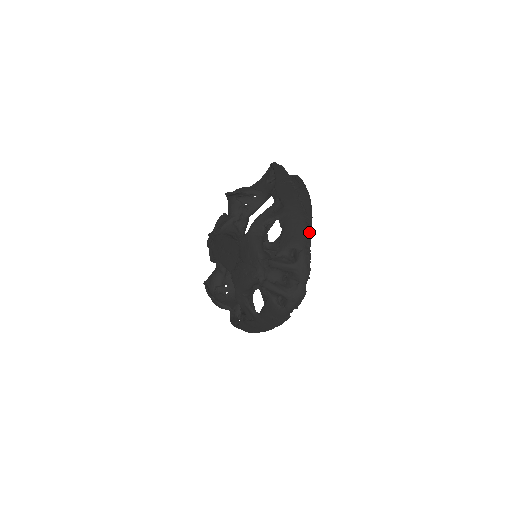
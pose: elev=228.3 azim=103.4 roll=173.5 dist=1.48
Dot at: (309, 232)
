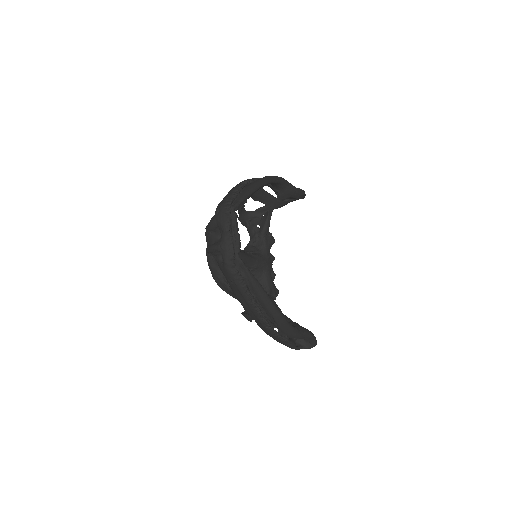
Dot at: (236, 193)
